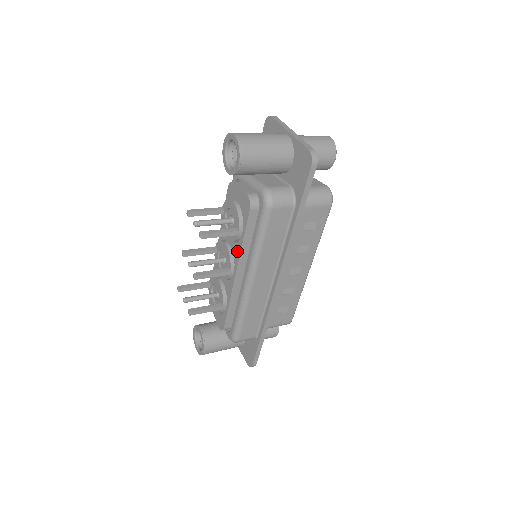
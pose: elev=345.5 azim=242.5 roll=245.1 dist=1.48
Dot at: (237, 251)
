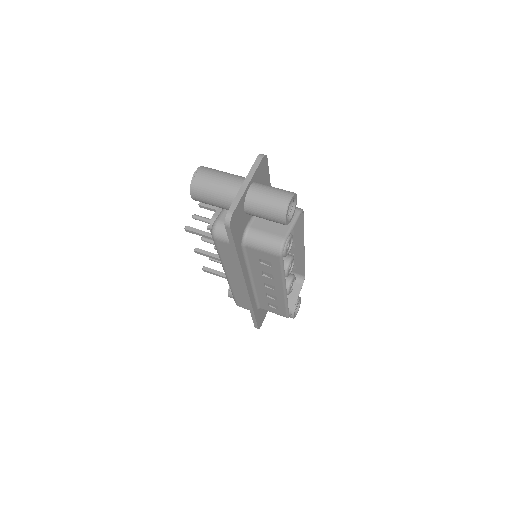
Dot at: occluded
